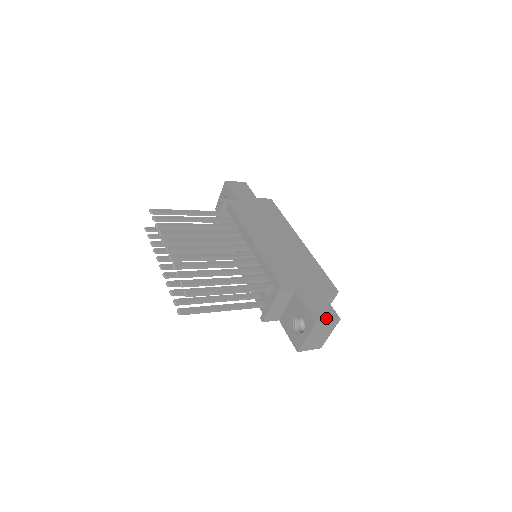
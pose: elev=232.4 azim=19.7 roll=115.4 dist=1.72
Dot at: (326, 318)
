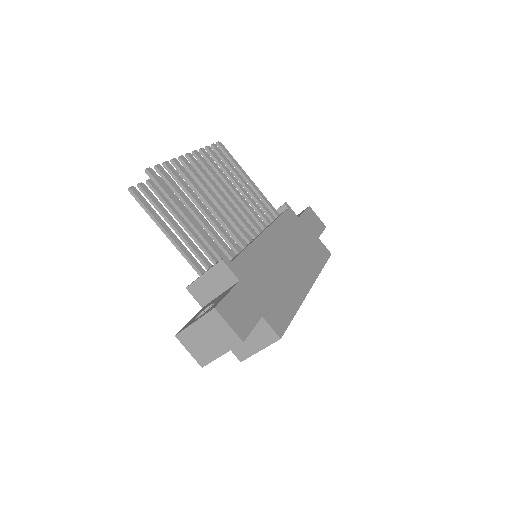
Dot at: (230, 321)
